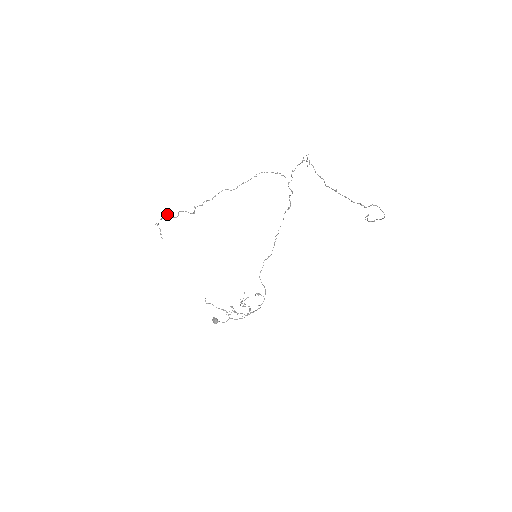
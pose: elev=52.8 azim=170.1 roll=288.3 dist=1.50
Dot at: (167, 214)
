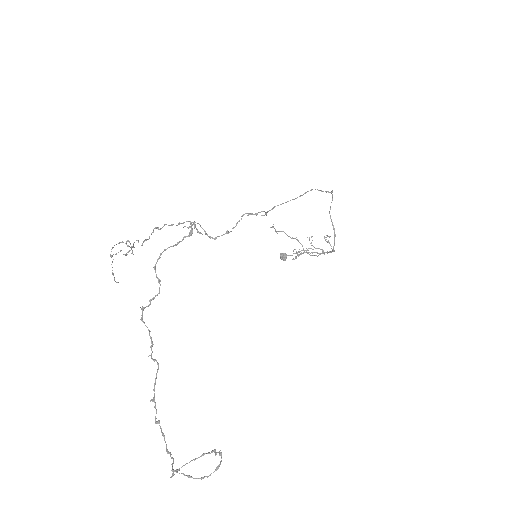
Dot at: (119, 243)
